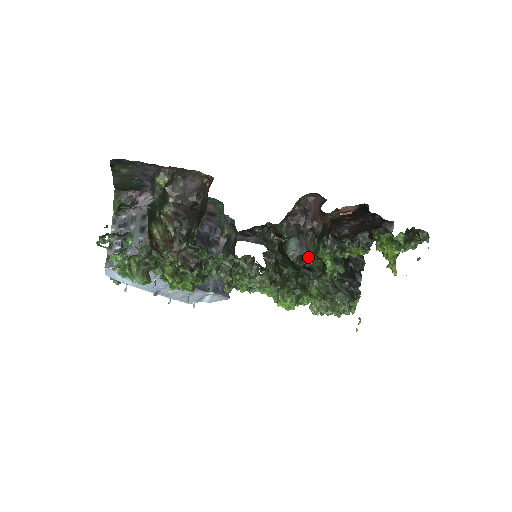
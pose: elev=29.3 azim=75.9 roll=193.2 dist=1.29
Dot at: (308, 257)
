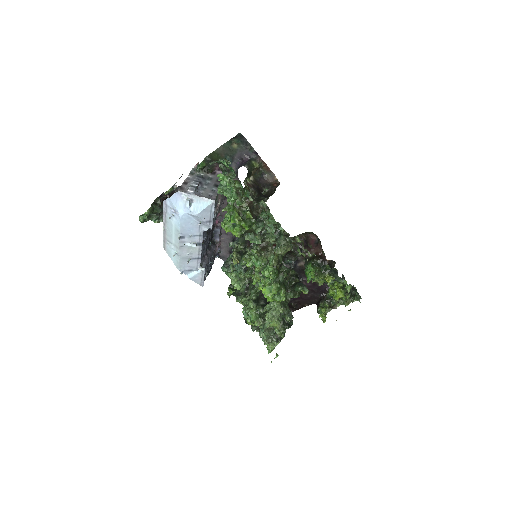
Dot at: occluded
